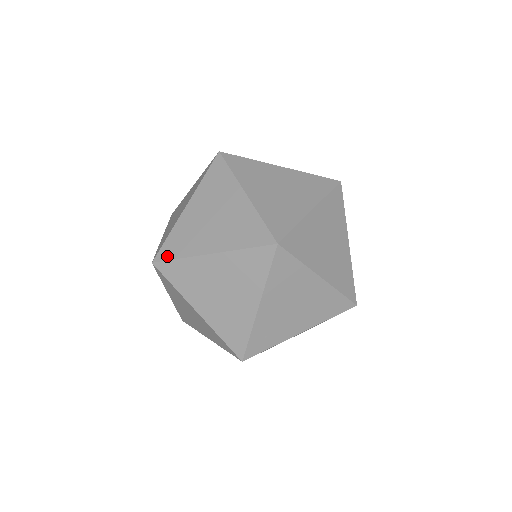
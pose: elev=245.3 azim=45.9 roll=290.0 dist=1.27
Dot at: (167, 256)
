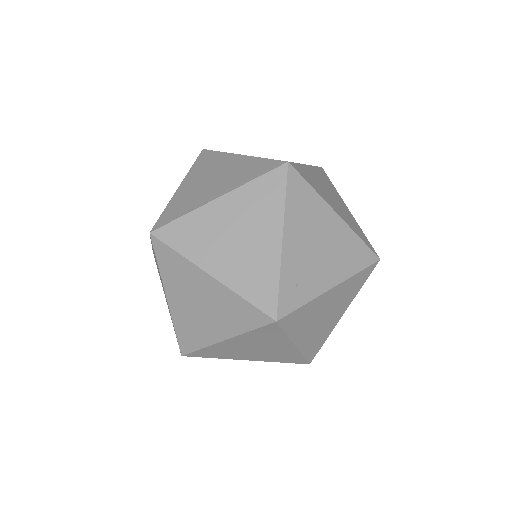
Dot at: (167, 221)
